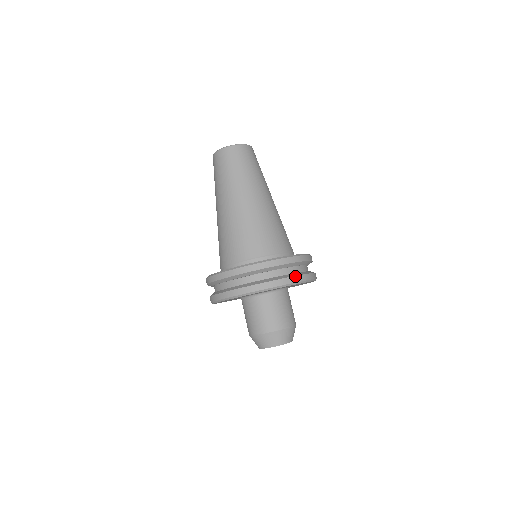
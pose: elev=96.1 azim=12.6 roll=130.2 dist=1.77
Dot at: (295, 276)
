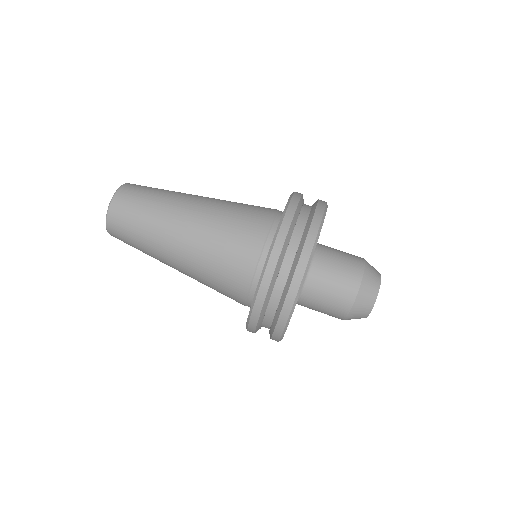
Dot at: (315, 210)
